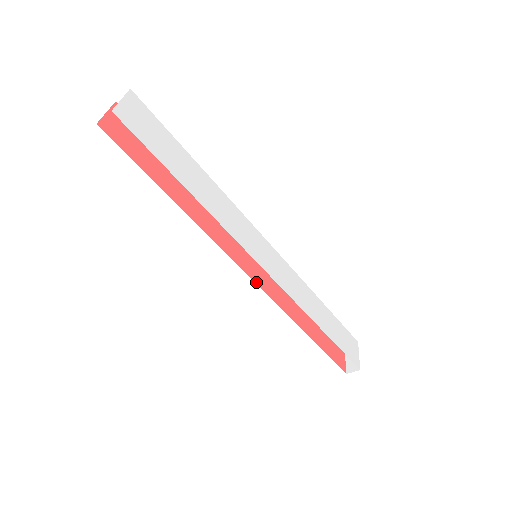
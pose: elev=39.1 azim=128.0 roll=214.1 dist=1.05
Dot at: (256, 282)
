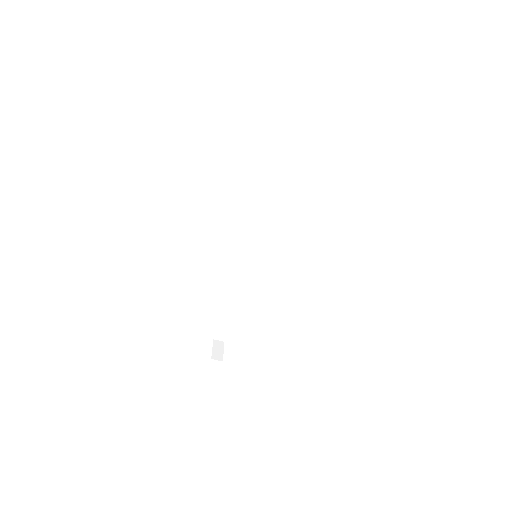
Dot at: occluded
